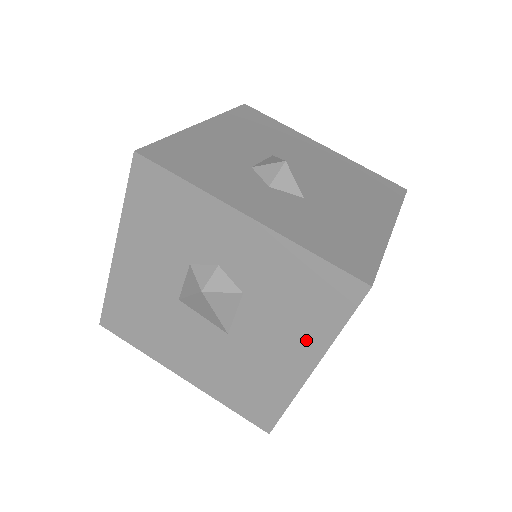
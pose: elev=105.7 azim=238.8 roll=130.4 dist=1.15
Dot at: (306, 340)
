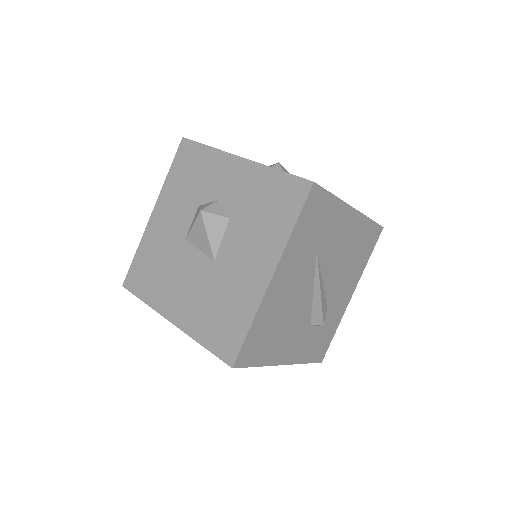
Dot at: (269, 245)
